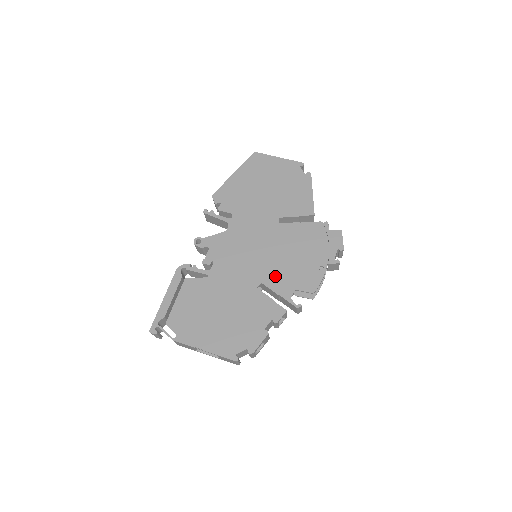
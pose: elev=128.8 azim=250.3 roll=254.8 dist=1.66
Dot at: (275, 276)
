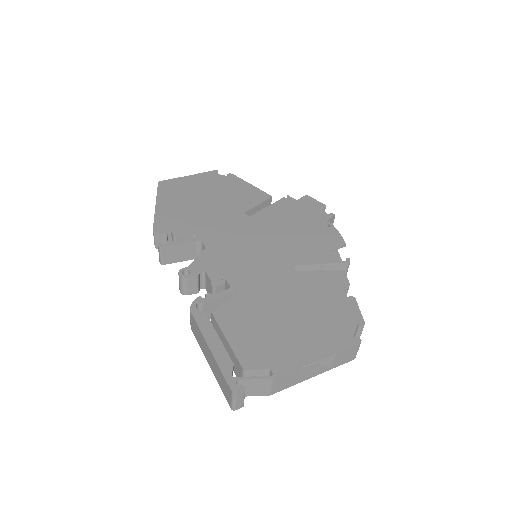
Dot at: (299, 253)
